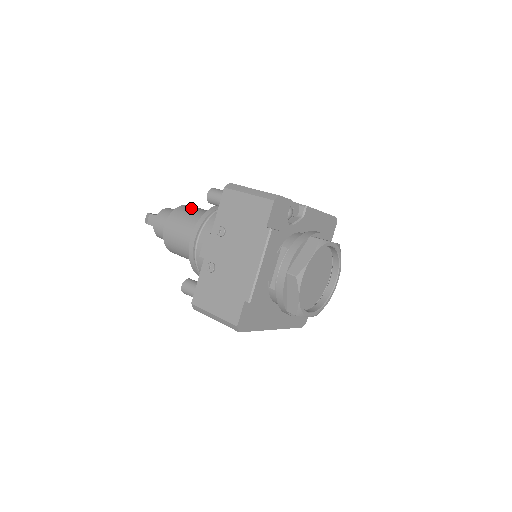
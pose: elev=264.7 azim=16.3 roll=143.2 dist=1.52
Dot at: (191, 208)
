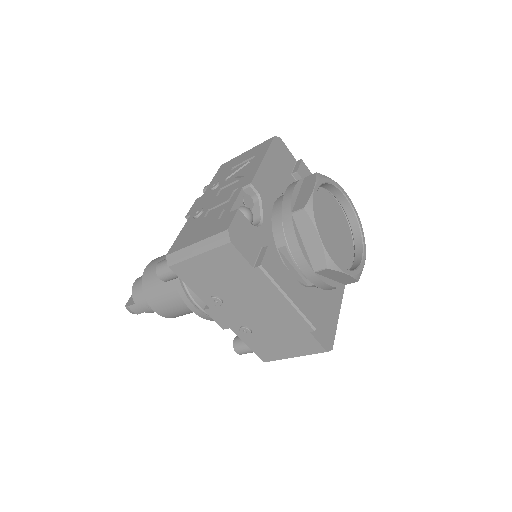
Dot at: (152, 274)
